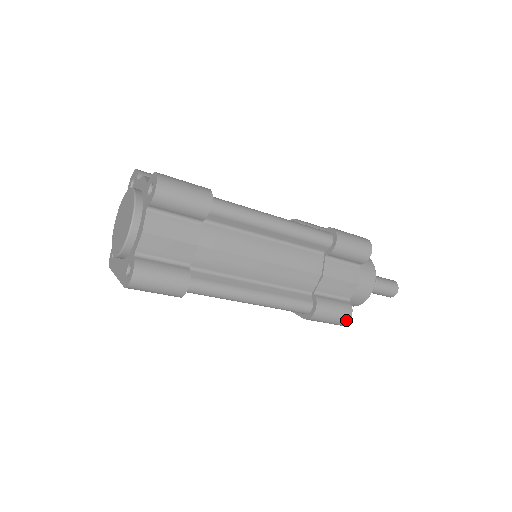
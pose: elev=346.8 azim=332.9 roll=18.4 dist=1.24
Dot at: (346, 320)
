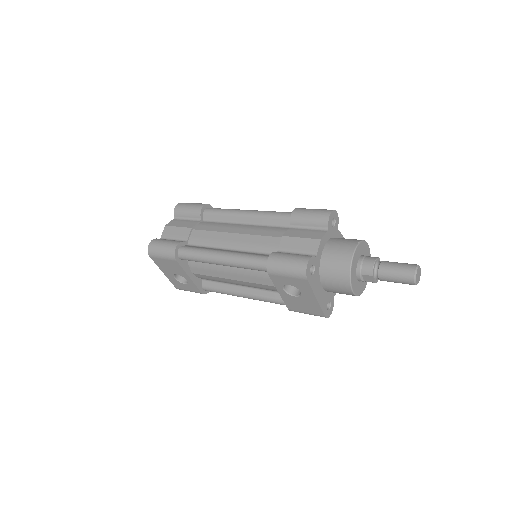
Dot at: (303, 265)
